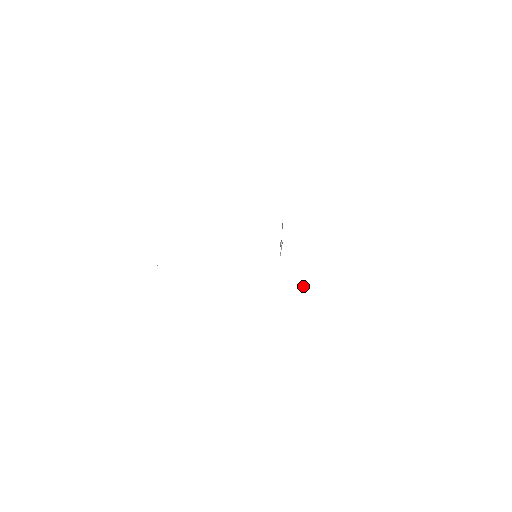
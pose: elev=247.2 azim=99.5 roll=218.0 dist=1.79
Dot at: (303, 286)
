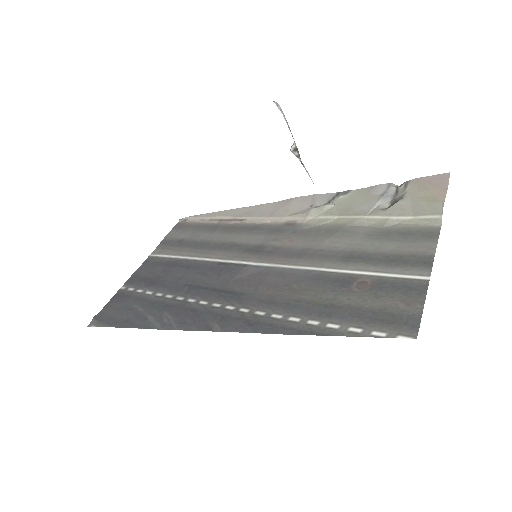
Dot at: (373, 191)
